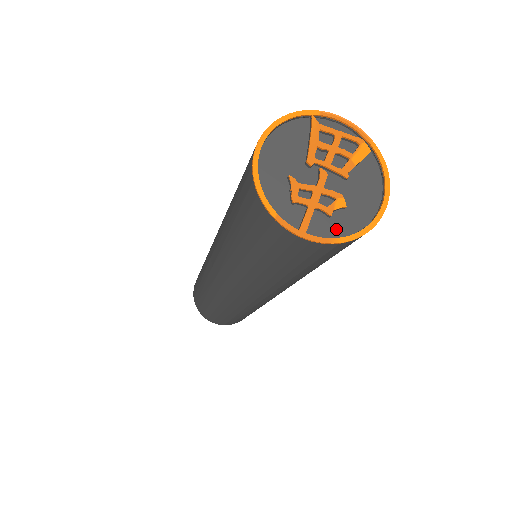
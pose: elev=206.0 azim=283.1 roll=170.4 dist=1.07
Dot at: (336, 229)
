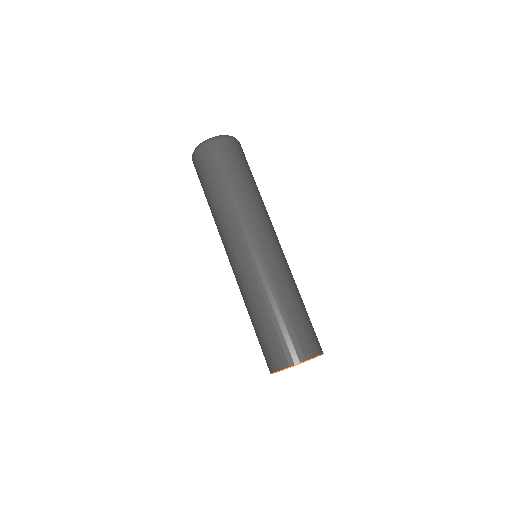
Dot at: occluded
